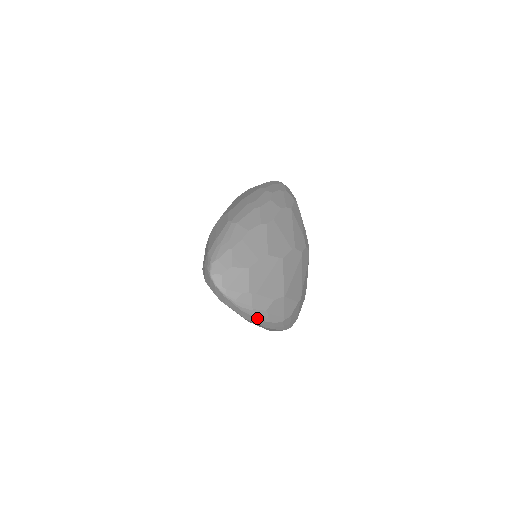
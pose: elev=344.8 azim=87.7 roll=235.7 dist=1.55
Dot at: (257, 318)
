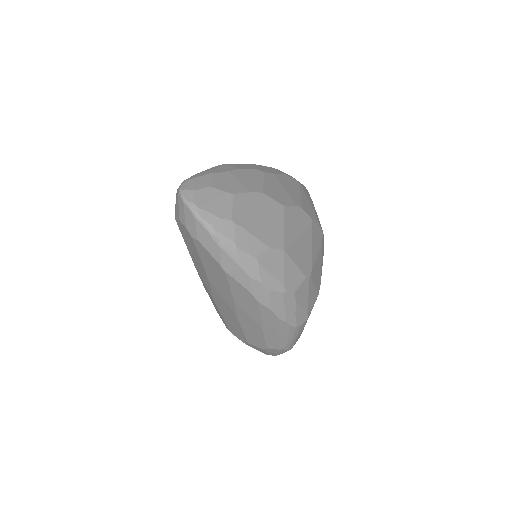
Dot at: (243, 268)
